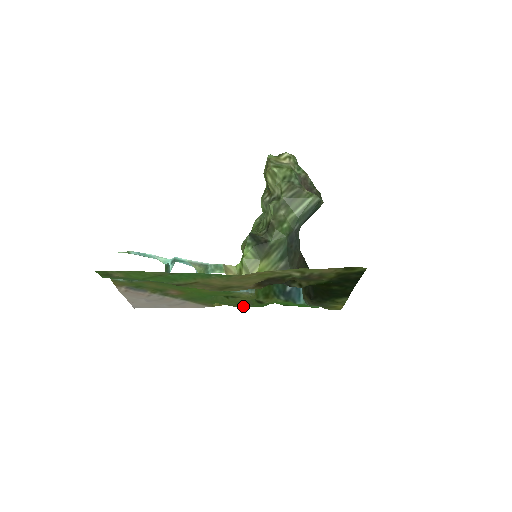
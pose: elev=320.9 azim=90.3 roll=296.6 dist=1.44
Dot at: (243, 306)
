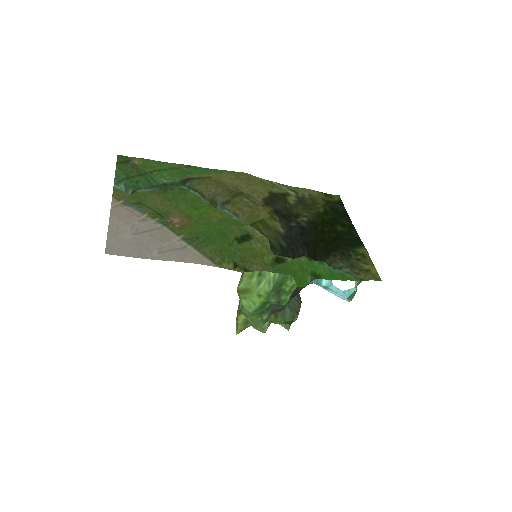
Dot at: (263, 266)
